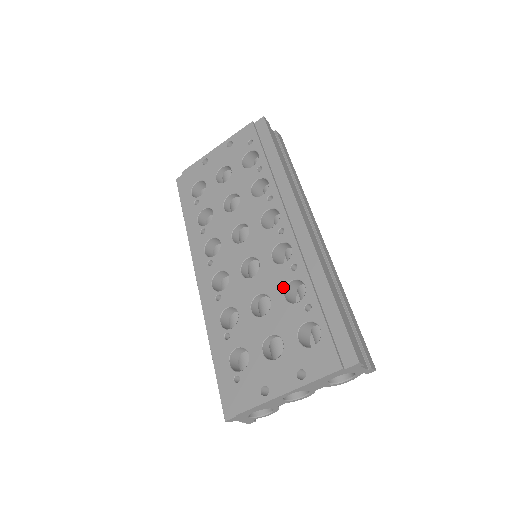
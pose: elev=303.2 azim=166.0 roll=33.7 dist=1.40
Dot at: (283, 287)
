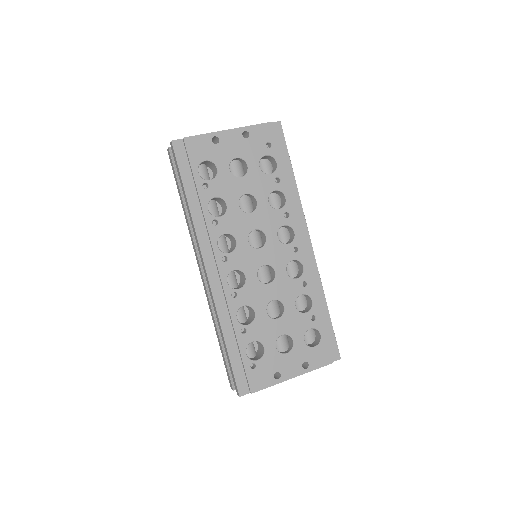
Dot at: (295, 298)
